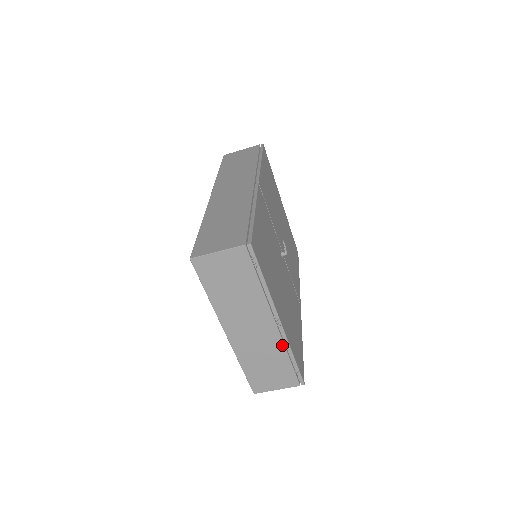
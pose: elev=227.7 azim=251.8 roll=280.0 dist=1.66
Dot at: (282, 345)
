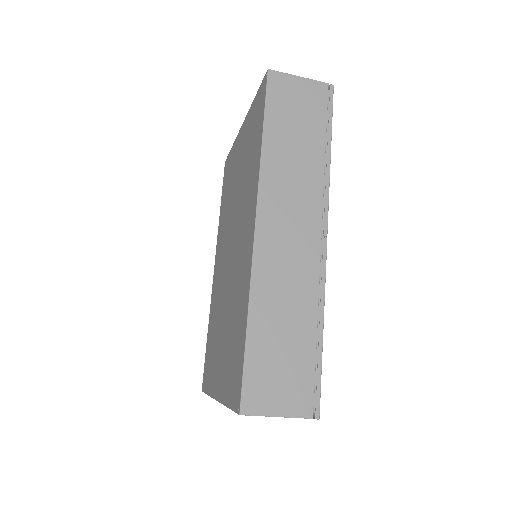
Dot at: occluded
